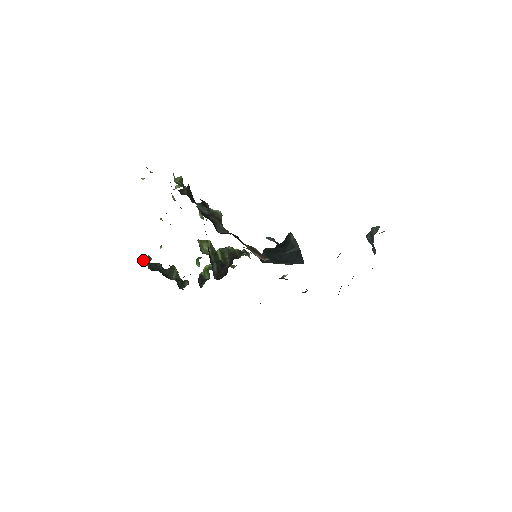
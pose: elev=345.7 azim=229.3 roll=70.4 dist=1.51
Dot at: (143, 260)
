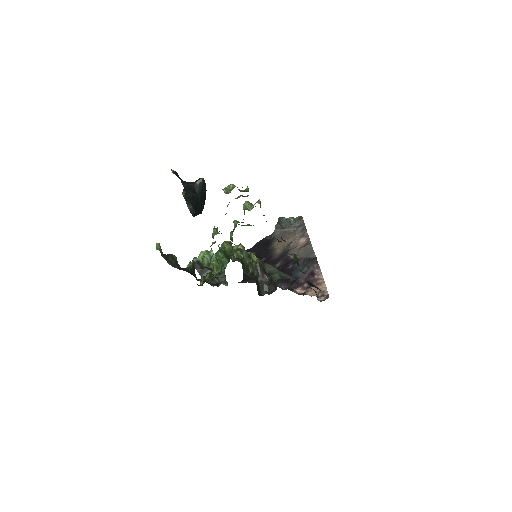
Dot at: (161, 253)
